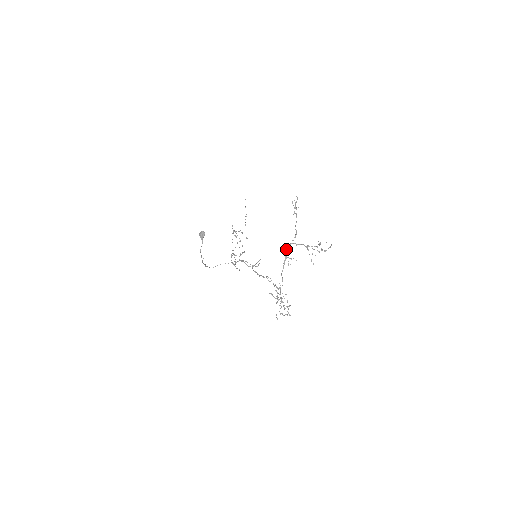
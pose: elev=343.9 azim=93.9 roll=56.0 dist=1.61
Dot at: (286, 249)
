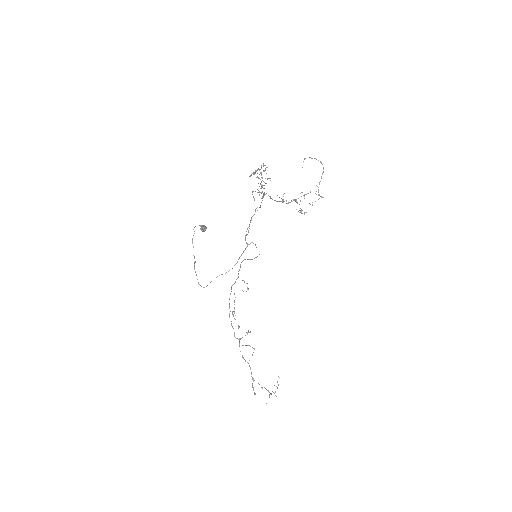
Dot at: occluded
